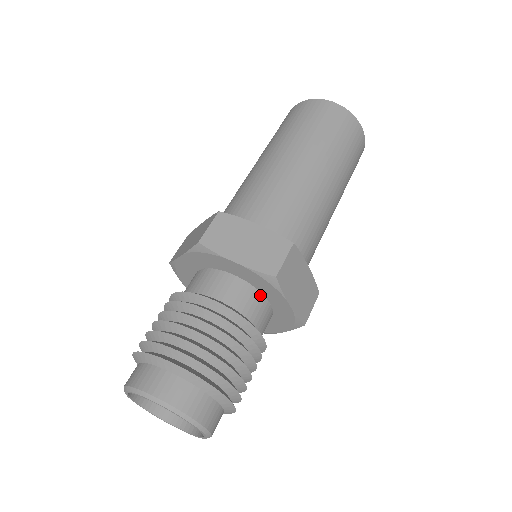
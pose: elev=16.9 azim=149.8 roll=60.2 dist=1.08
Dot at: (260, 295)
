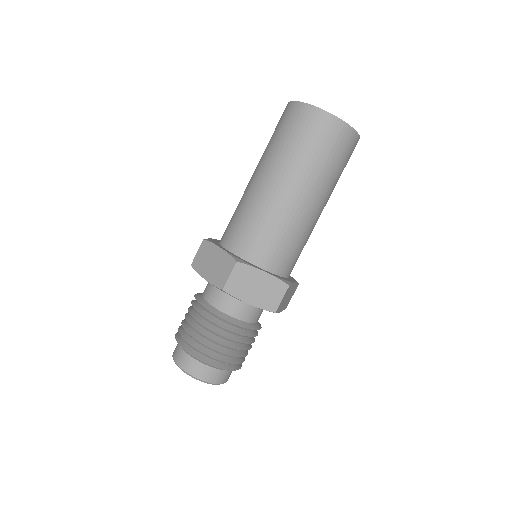
Dot at: occluded
